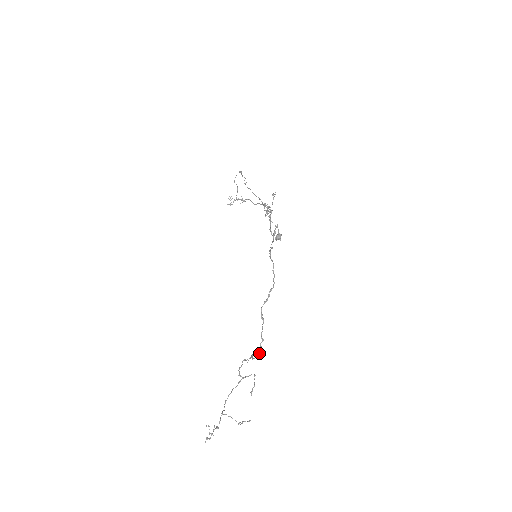
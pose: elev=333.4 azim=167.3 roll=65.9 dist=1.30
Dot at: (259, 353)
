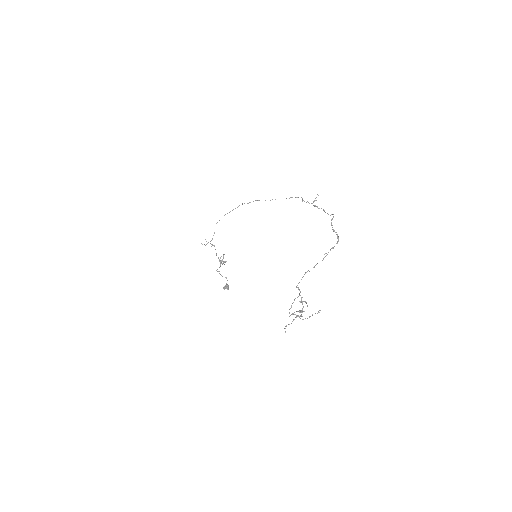
Dot at: occluded
